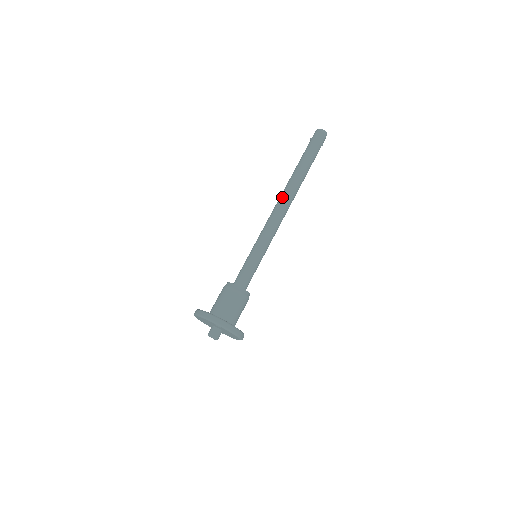
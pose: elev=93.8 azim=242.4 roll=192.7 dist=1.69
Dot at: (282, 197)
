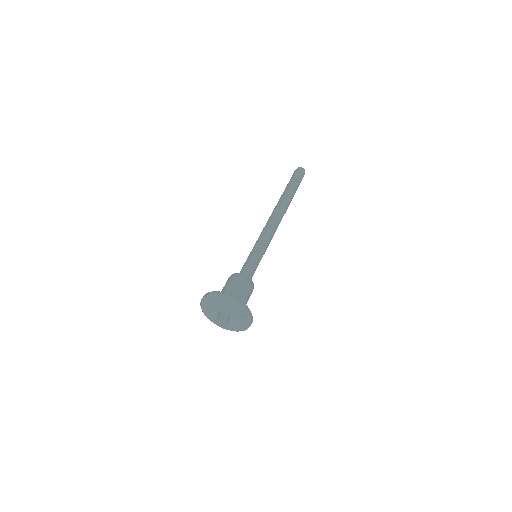
Dot at: (280, 213)
